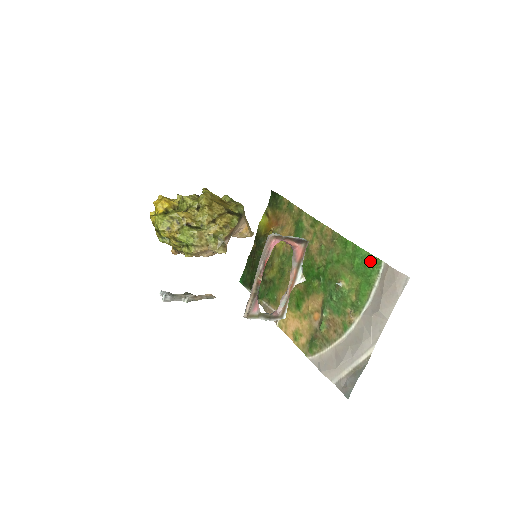
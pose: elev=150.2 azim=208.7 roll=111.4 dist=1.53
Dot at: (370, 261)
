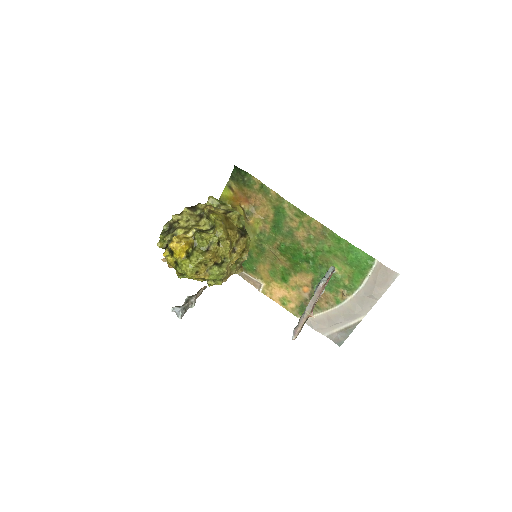
Dot at: (364, 258)
